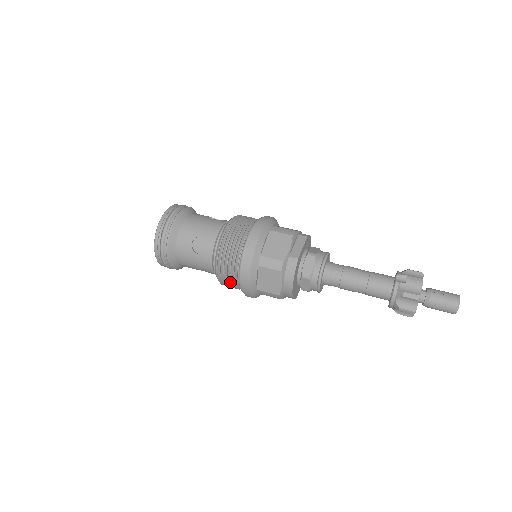
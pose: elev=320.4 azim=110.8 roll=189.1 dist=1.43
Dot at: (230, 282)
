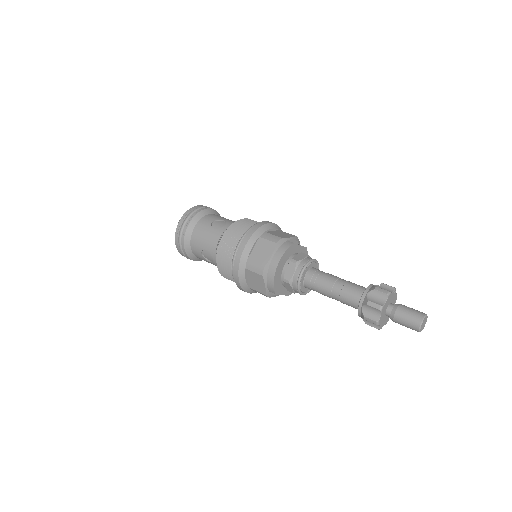
Dot at: (227, 253)
